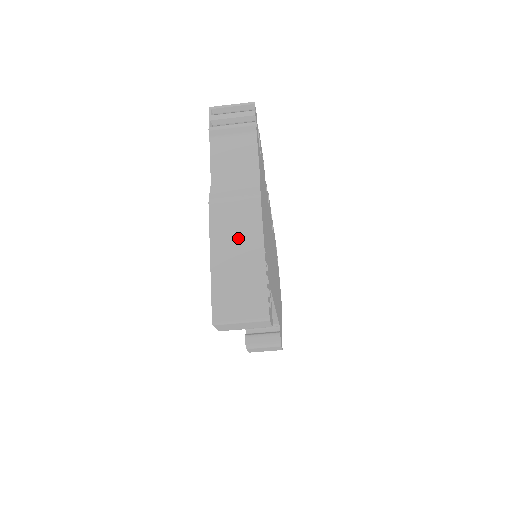
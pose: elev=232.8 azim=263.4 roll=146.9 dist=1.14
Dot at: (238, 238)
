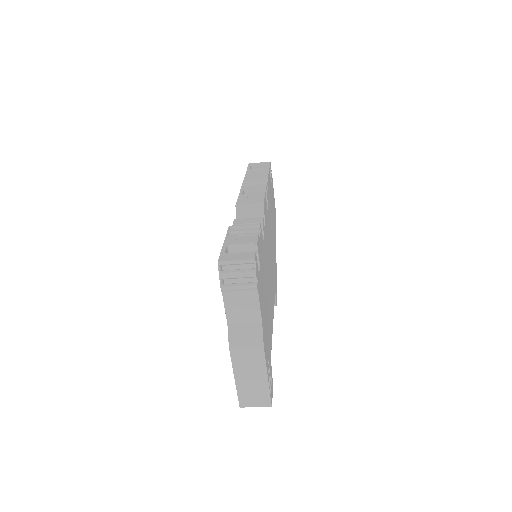
Dot at: (251, 369)
